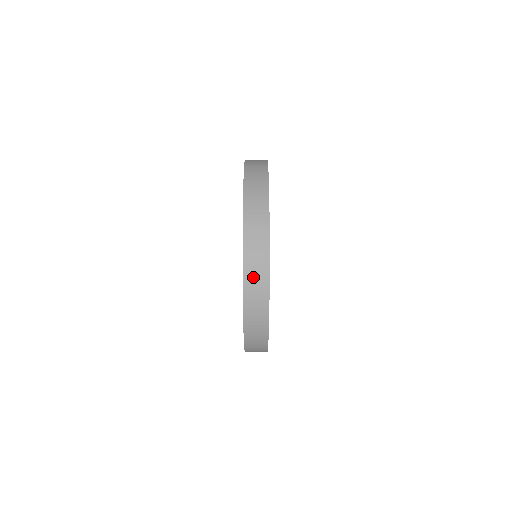
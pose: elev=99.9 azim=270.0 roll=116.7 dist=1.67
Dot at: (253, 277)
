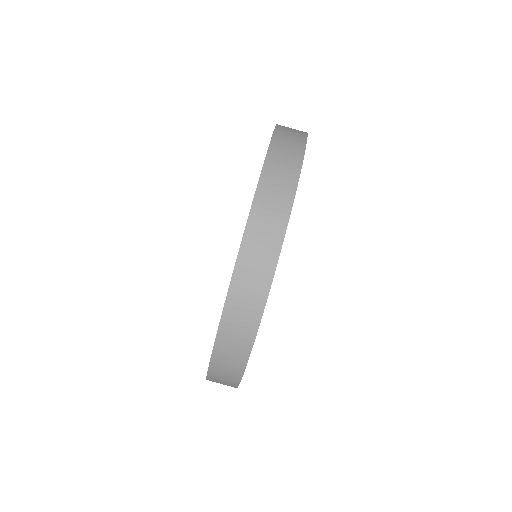
Dot at: (278, 165)
